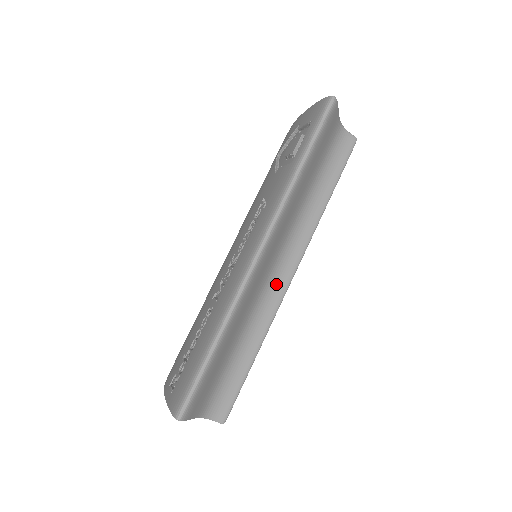
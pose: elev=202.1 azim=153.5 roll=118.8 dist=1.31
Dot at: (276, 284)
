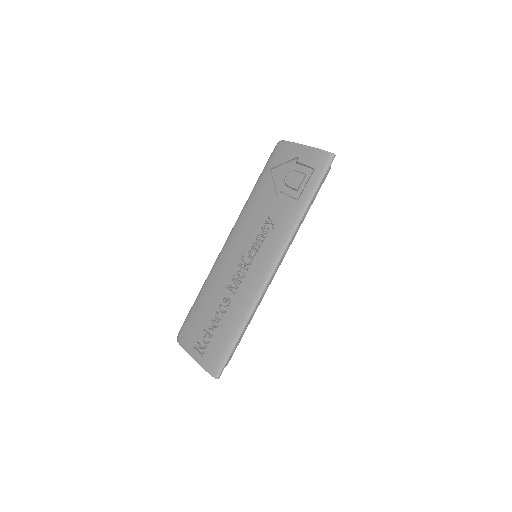
Dot at: occluded
